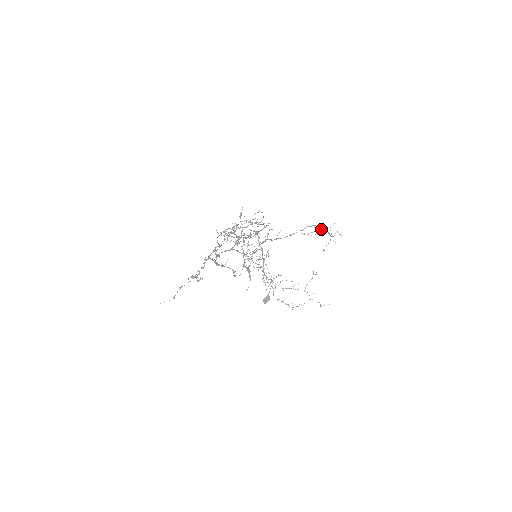
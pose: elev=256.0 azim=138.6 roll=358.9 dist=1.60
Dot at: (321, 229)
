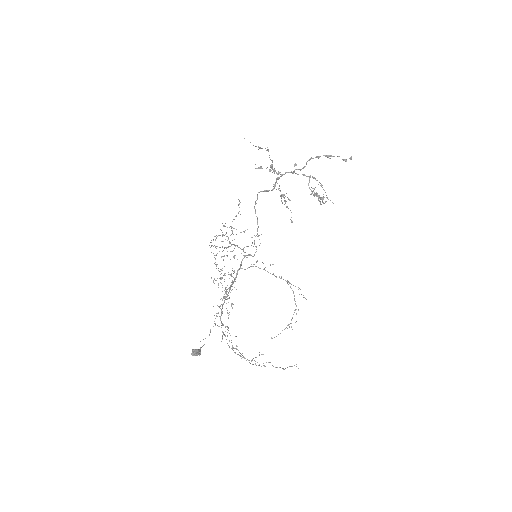
Dot at: occluded
